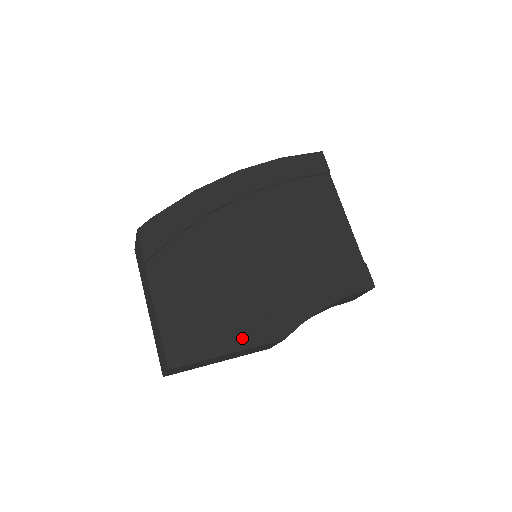
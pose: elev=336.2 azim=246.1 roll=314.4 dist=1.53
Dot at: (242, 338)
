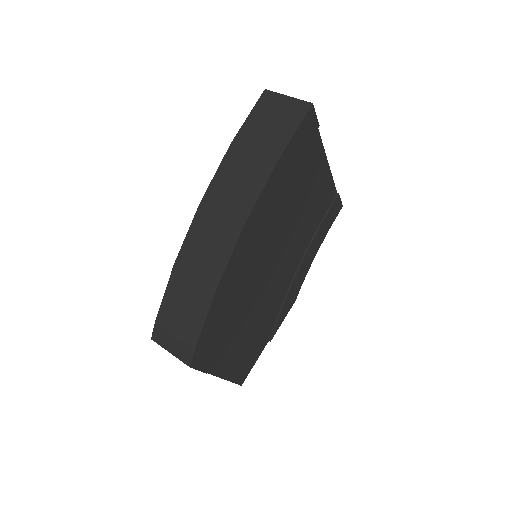
Dot at: (273, 328)
